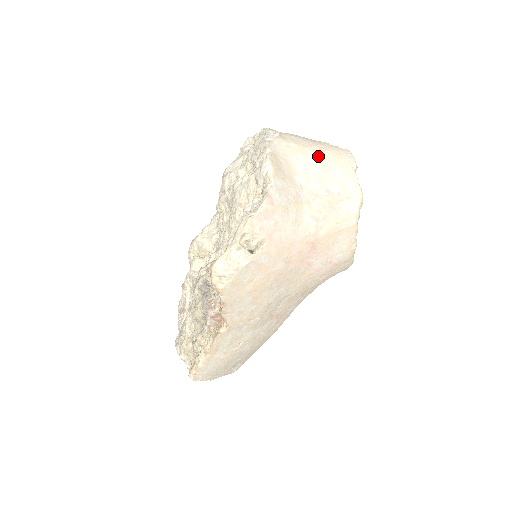
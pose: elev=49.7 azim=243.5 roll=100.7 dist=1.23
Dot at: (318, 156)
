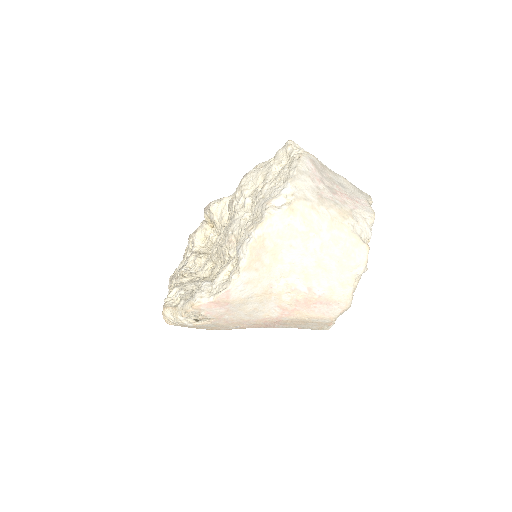
Dot at: (321, 248)
